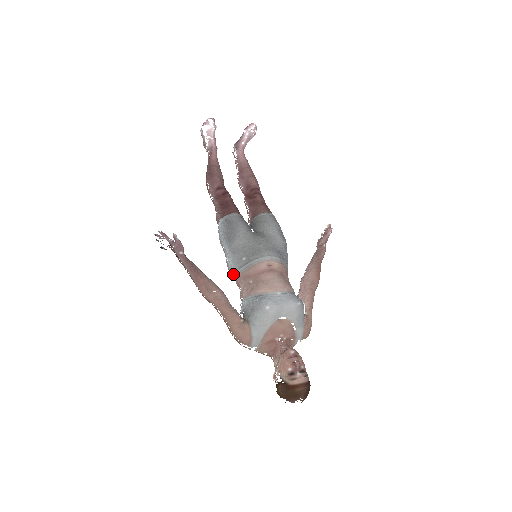
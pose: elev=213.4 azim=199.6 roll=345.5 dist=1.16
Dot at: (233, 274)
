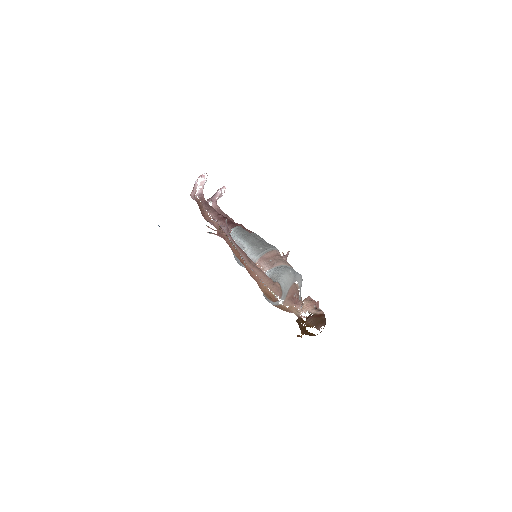
Dot at: (252, 259)
